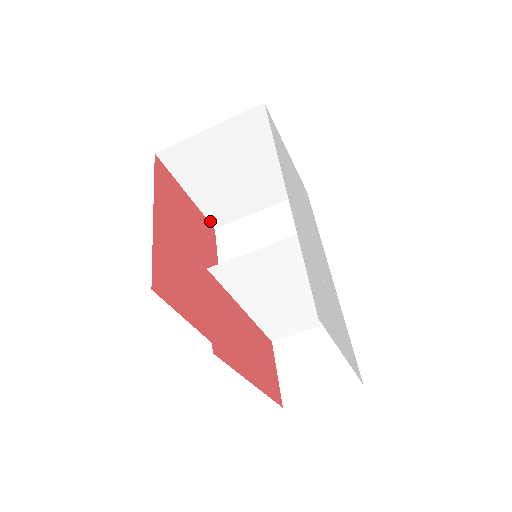
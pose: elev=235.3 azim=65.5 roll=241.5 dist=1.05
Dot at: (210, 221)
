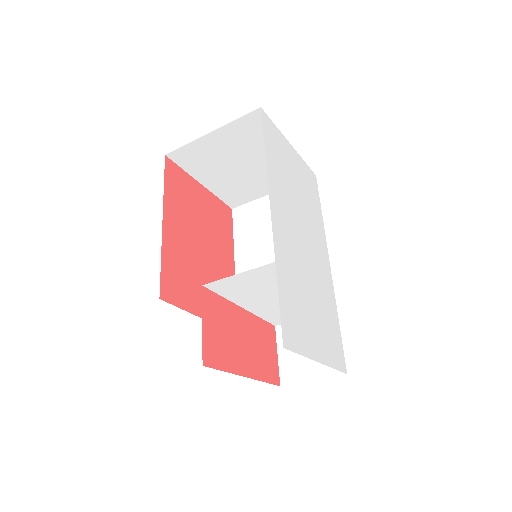
Dot at: (226, 203)
